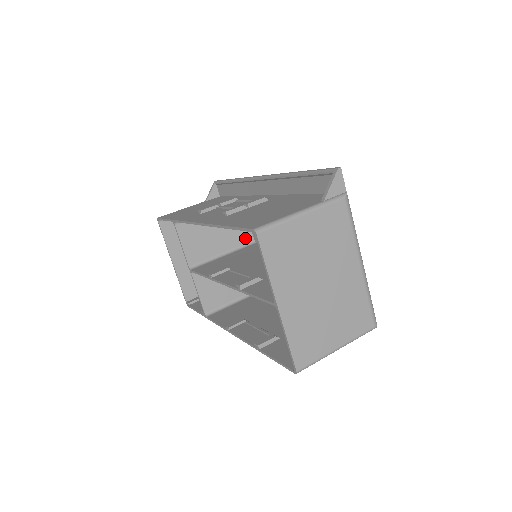
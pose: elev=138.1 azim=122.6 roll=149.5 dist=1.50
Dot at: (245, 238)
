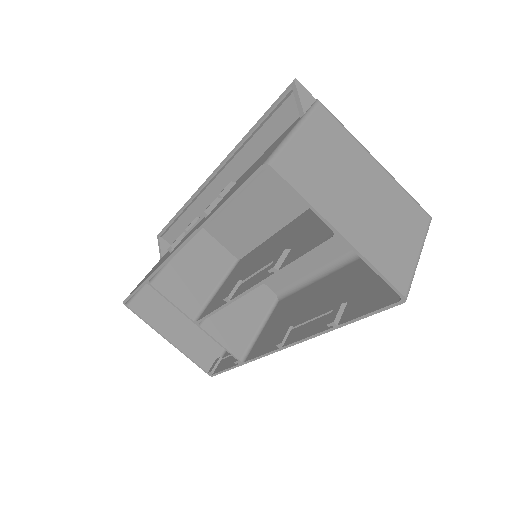
Dot at: (227, 261)
